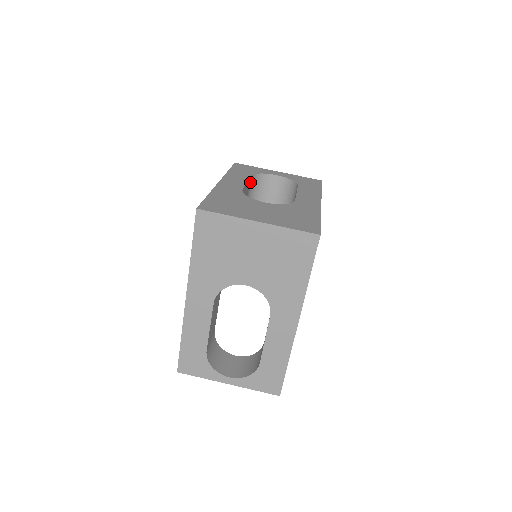
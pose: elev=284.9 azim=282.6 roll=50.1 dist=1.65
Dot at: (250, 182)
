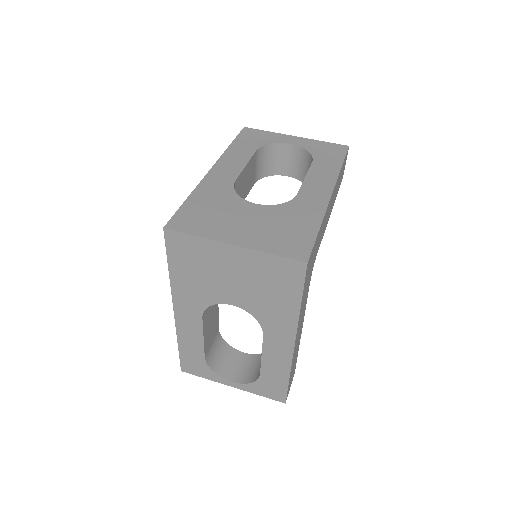
Dot at: (256, 157)
